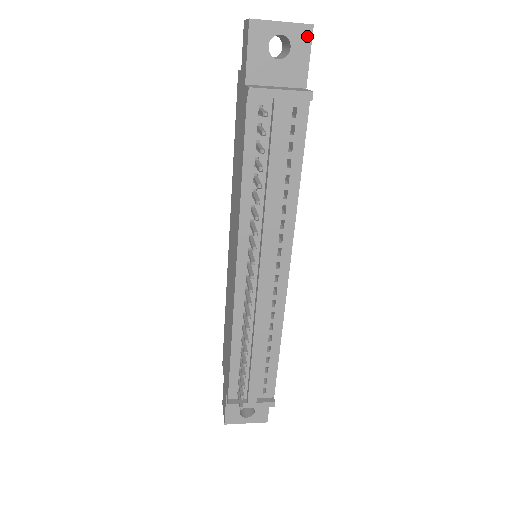
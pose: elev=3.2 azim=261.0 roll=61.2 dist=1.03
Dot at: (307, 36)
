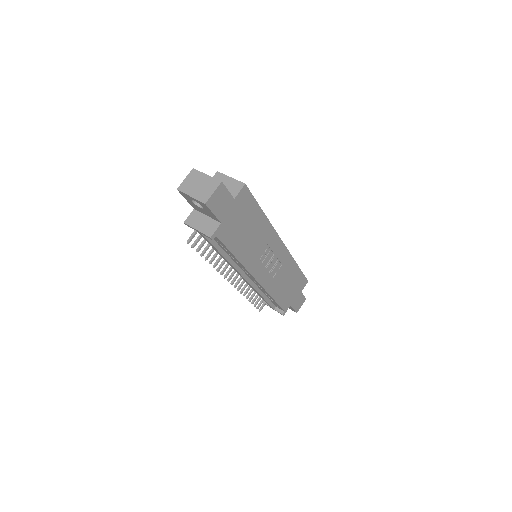
Dot at: (206, 206)
